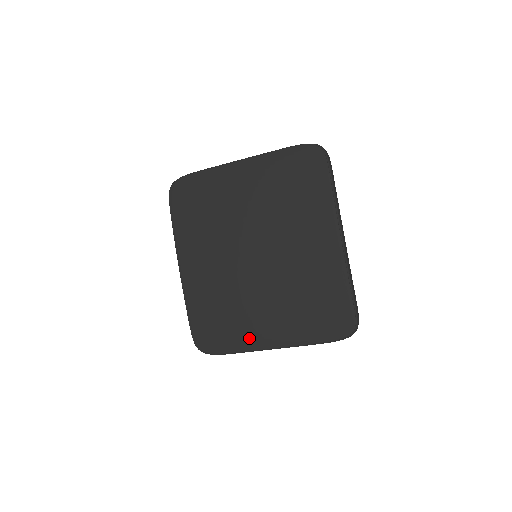
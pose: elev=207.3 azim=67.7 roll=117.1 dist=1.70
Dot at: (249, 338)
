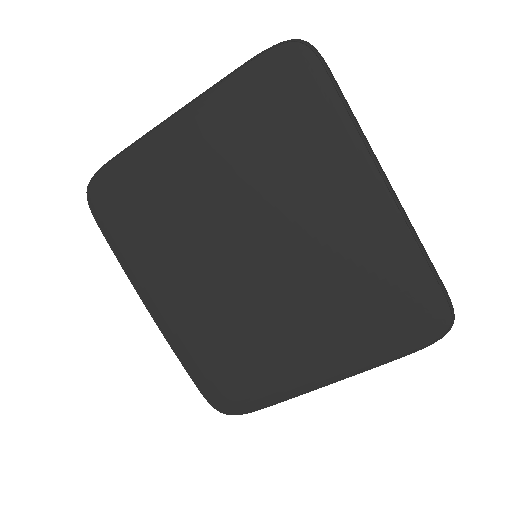
Dot at: (289, 379)
